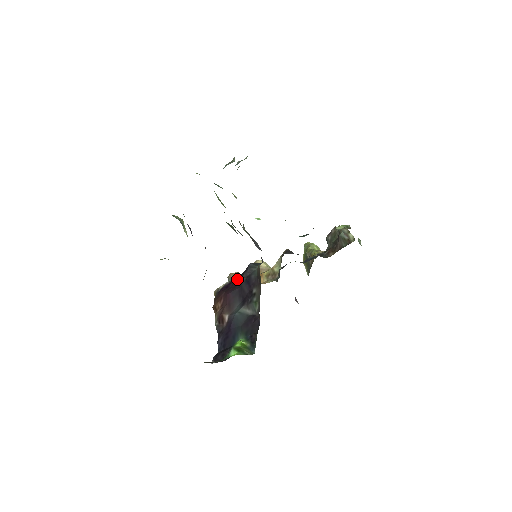
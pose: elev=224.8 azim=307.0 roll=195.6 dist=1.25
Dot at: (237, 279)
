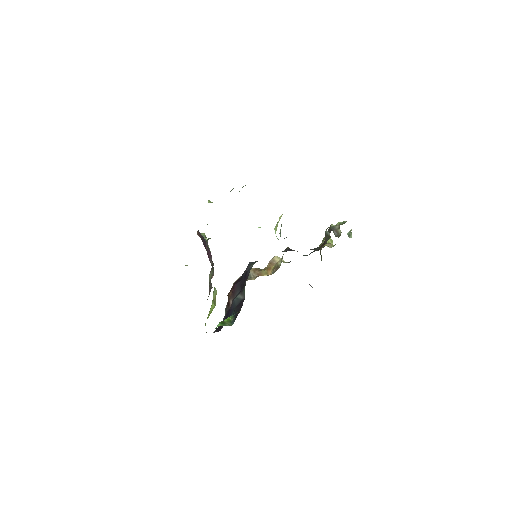
Dot at: occluded
